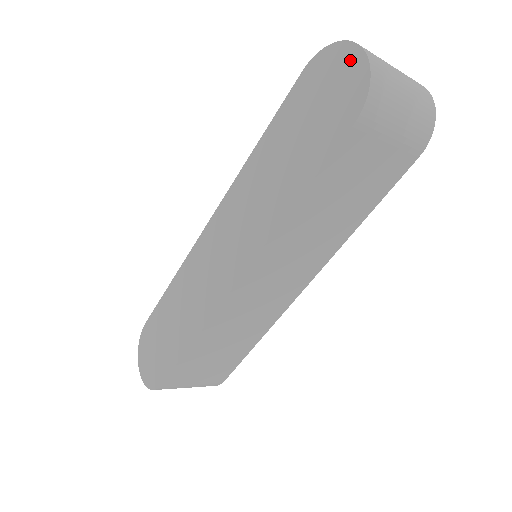
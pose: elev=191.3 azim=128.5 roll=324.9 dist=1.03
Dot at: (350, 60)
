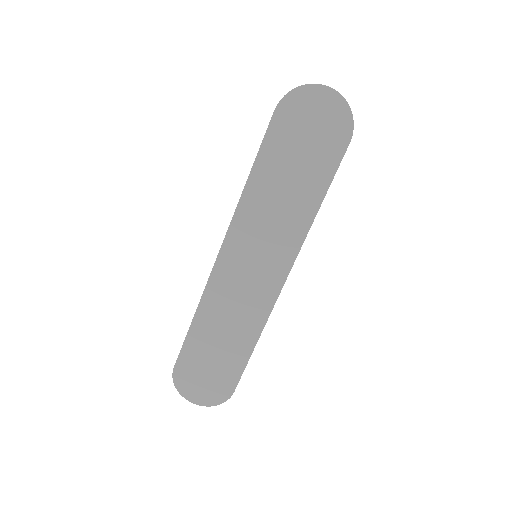
Dot at: (325, 98)
